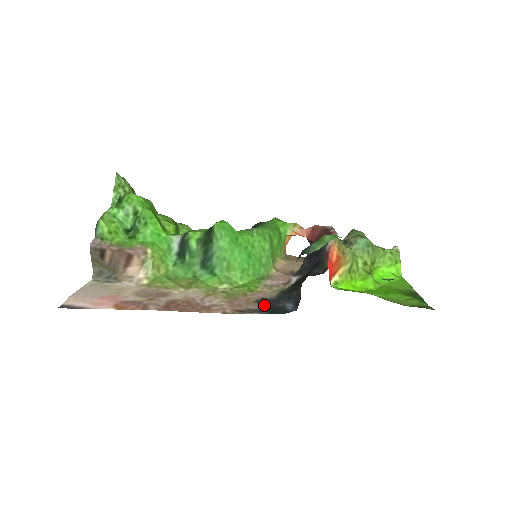
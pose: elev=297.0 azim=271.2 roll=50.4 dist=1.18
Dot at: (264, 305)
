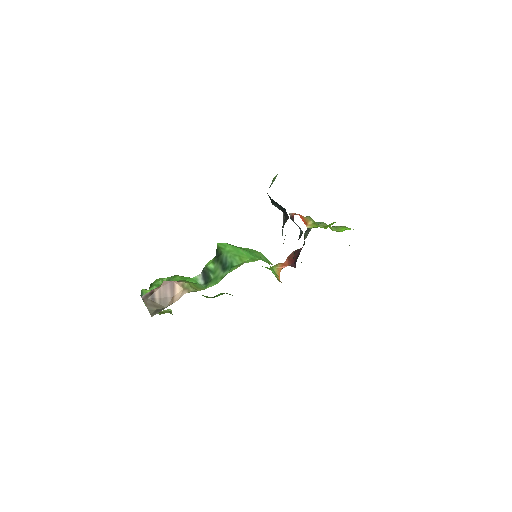
Dot at: occluded
